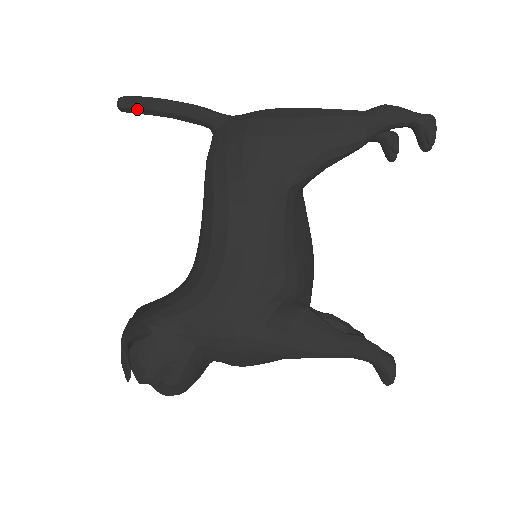
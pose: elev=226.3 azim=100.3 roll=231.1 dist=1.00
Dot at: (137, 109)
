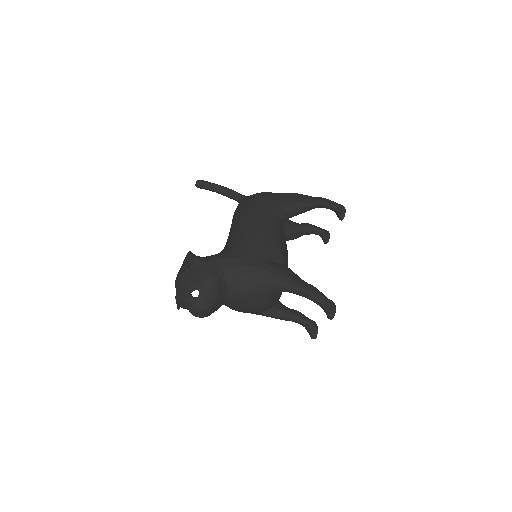
Dot at: (205, 185)
